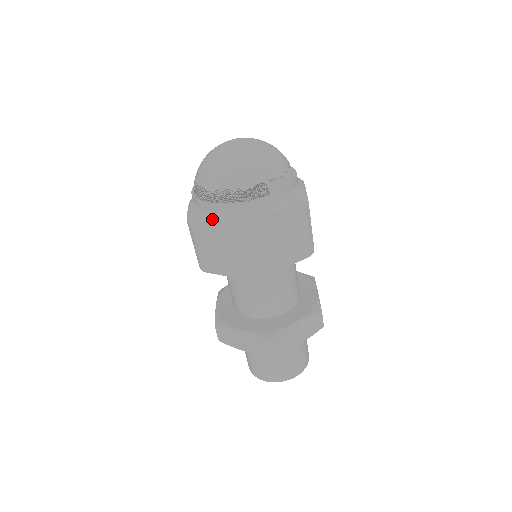
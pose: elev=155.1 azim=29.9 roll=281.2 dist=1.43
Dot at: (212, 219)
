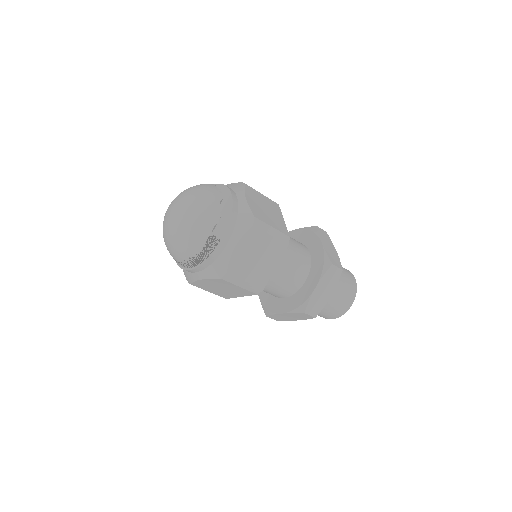
Dot at: (198, 278)
